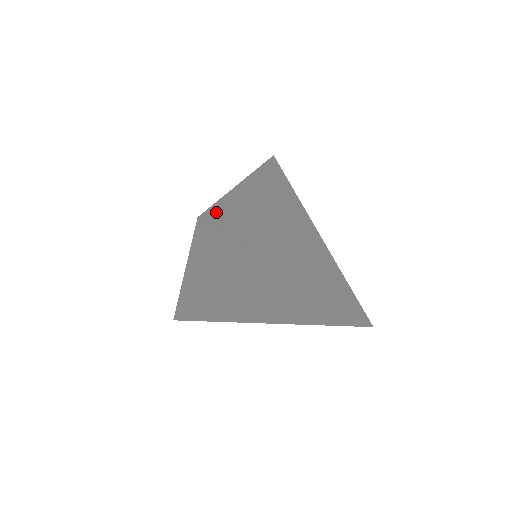
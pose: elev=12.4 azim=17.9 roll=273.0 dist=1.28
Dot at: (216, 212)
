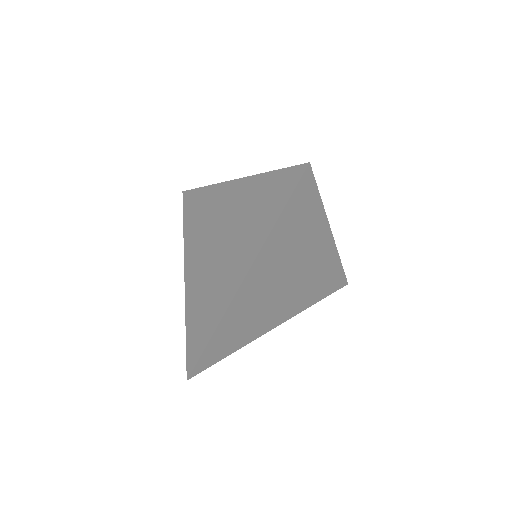
Dot at: occluded
